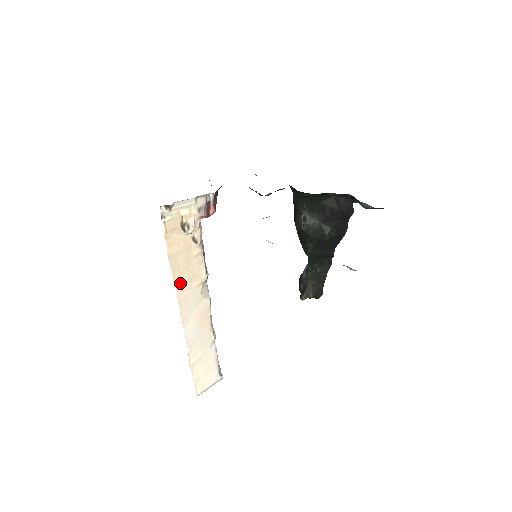
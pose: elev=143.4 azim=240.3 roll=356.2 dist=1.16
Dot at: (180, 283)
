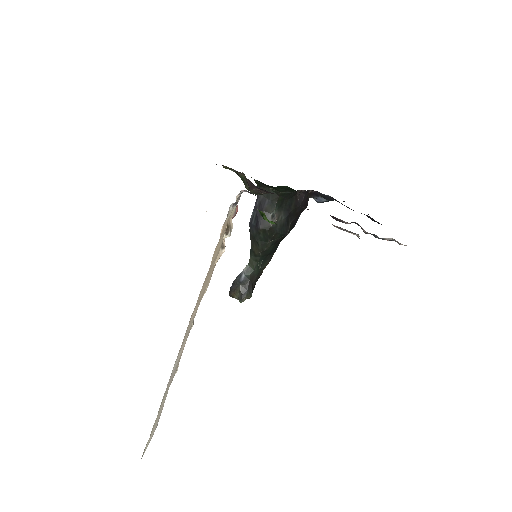
Dot at: (197, 302)
